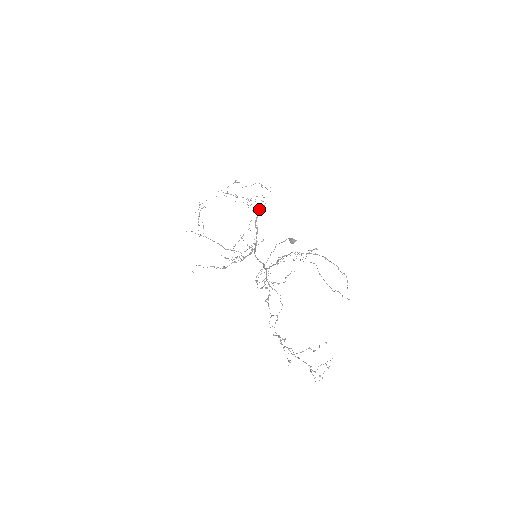
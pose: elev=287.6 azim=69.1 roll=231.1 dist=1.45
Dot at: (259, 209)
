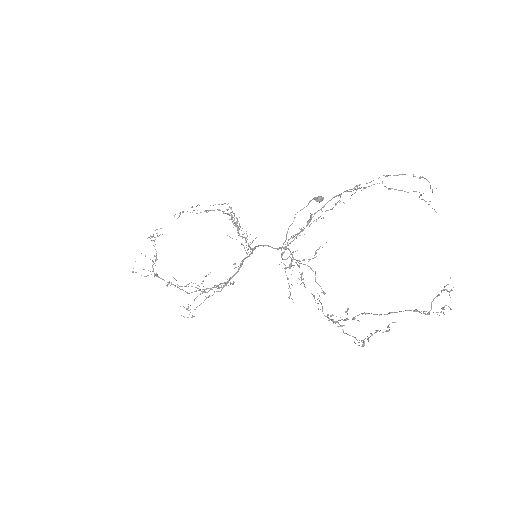
Dot at: (236, 225)
